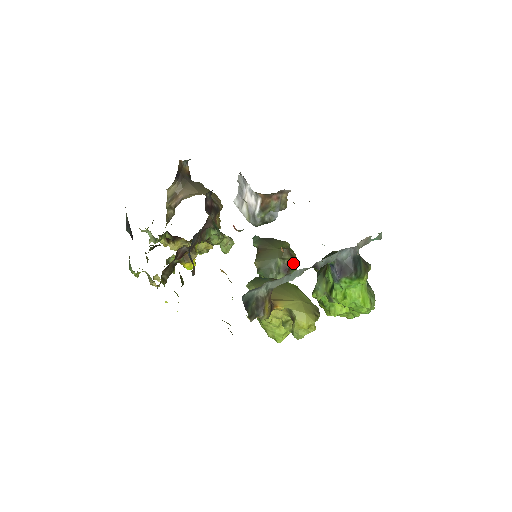
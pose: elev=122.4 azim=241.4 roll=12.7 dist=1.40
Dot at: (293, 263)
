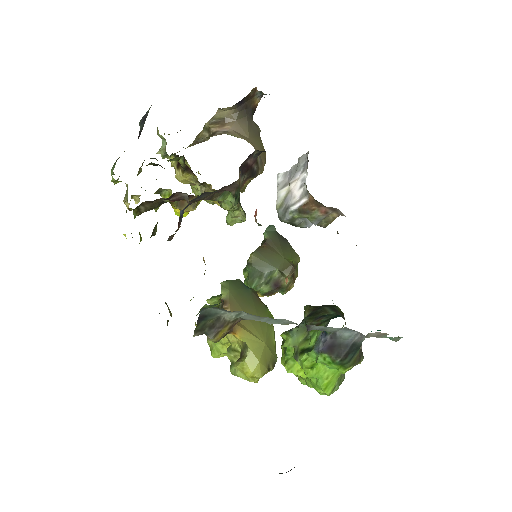
Dot at: (288, 284)
